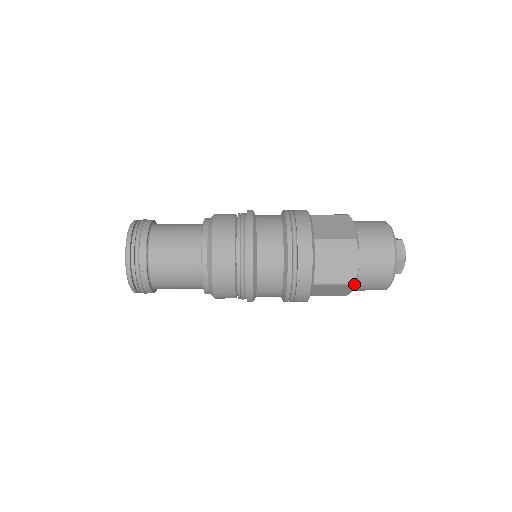
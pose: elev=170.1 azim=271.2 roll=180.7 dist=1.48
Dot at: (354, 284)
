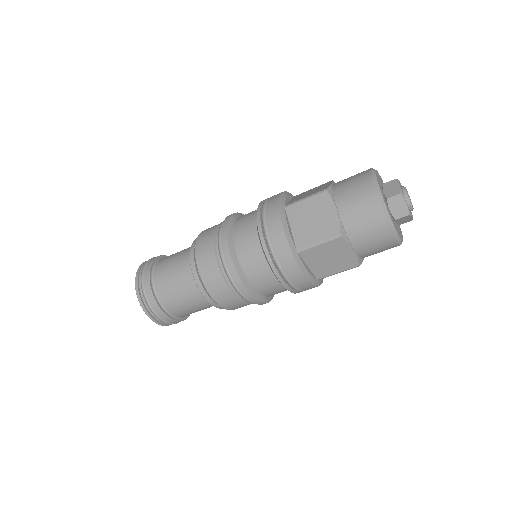
Dot at: (340, 236)
